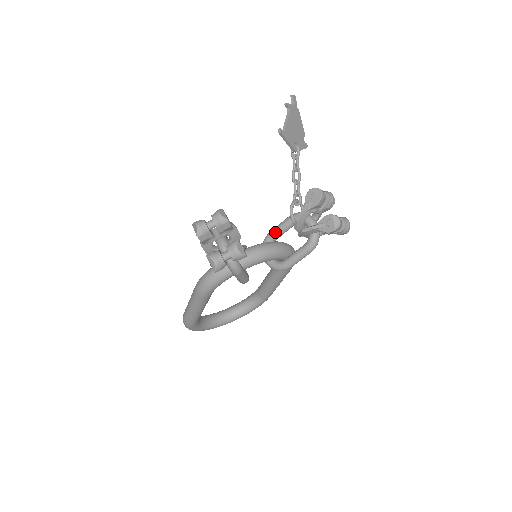
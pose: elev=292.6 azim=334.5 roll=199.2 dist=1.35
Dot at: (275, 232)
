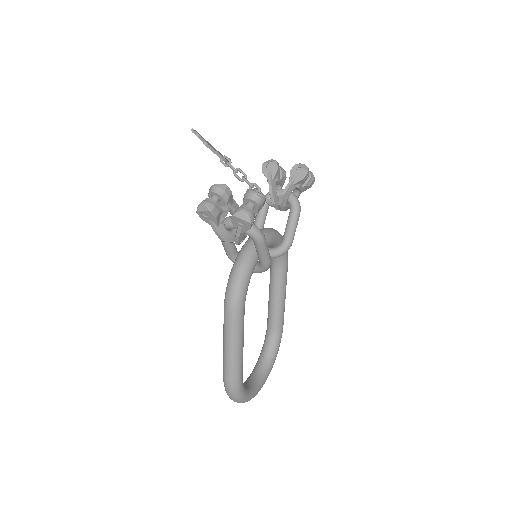
Dot at: (257, 225)
